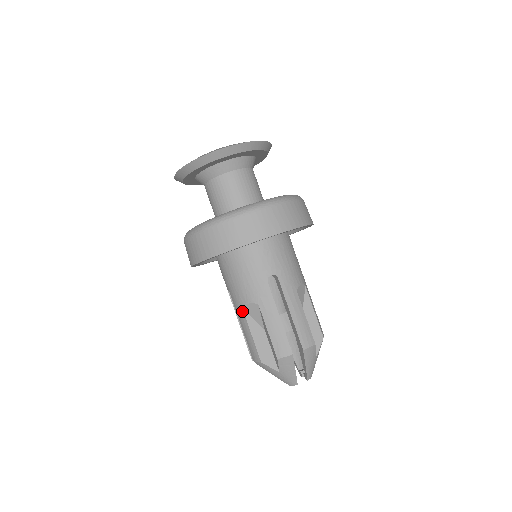
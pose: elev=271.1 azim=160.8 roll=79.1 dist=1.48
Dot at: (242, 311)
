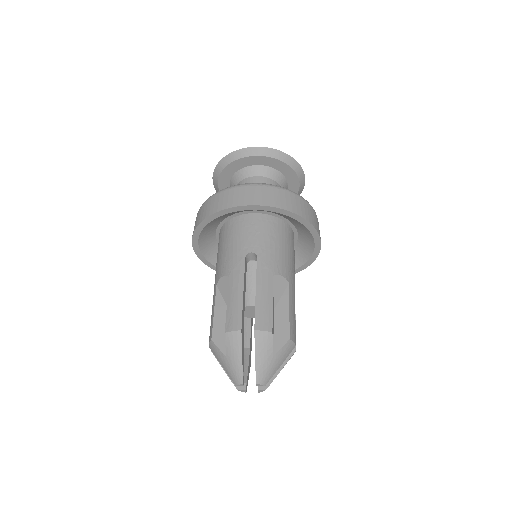
Dot at: (216, 287)
